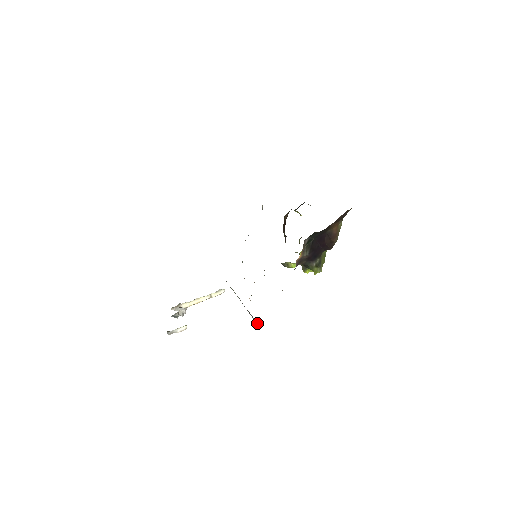
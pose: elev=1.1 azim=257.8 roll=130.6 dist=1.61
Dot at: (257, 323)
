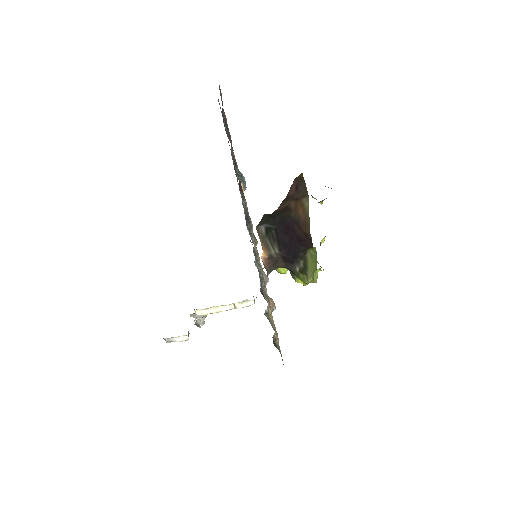
Dot at: occluded
